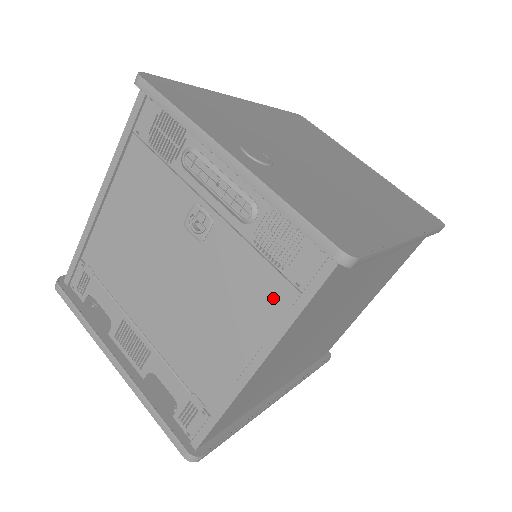
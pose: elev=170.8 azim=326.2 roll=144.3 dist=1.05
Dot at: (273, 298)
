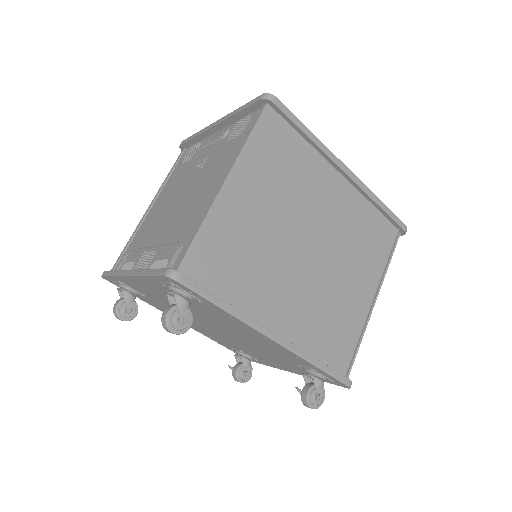
Dot at: (236, 148)
